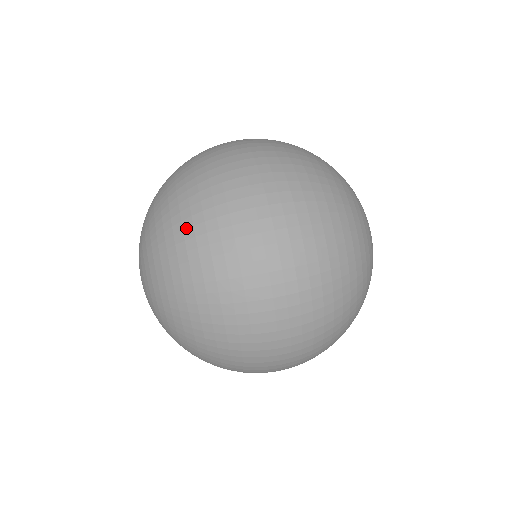
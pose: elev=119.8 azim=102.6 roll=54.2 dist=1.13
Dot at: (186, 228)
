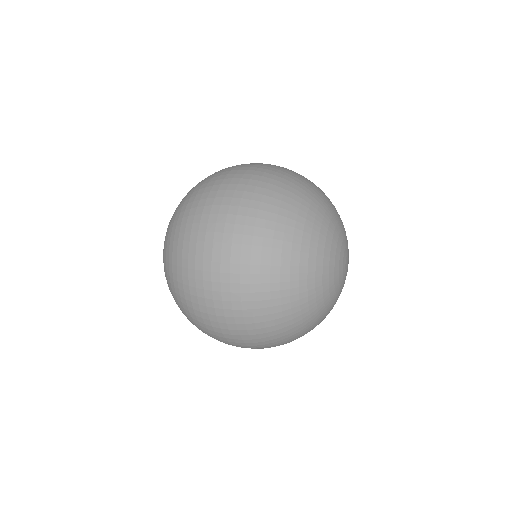
Dot at: (190, 194)
